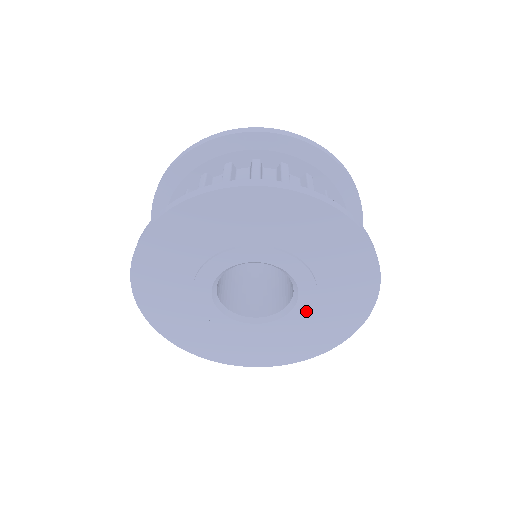
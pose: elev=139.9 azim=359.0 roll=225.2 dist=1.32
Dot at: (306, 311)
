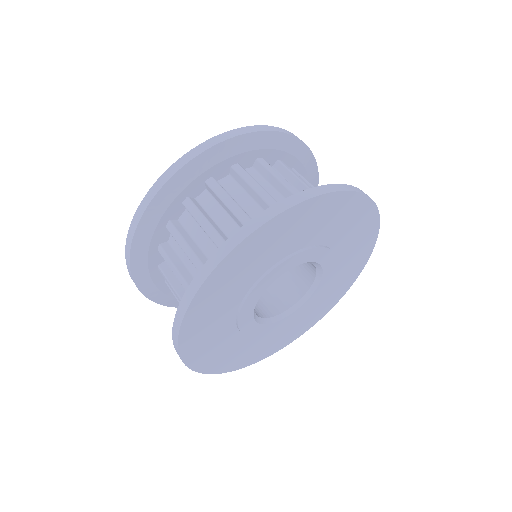
Dot at: (294, 318)
